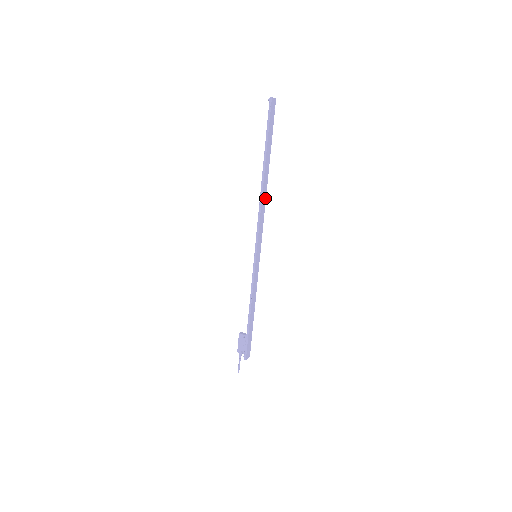
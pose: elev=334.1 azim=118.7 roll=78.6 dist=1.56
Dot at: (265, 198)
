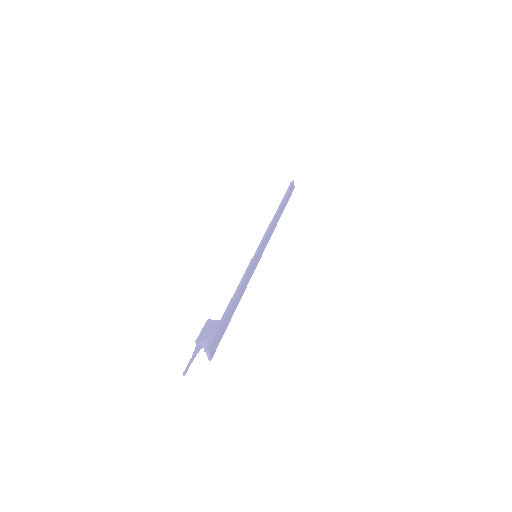
Dot at: (275, 226)
